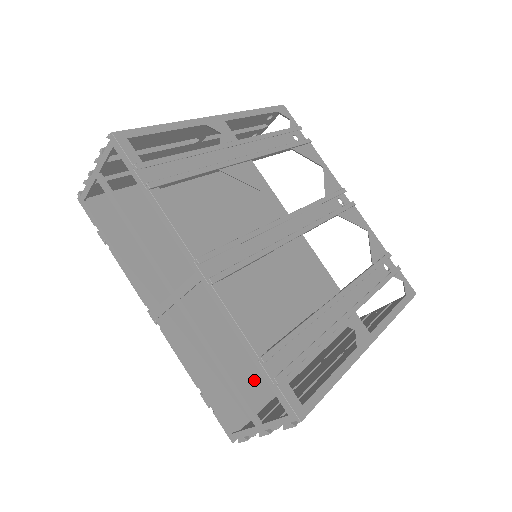
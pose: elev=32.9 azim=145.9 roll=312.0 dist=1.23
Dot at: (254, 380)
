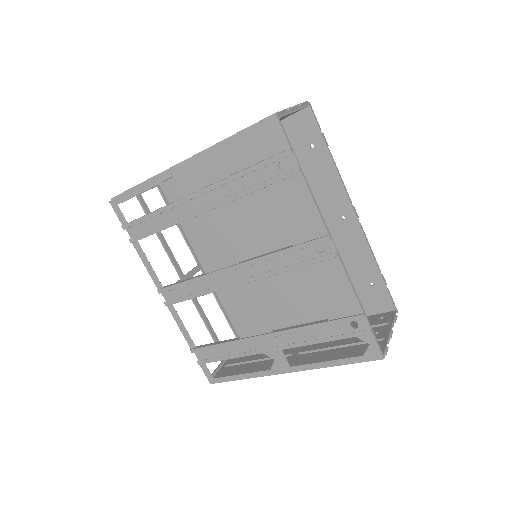
Dot at: occluded
